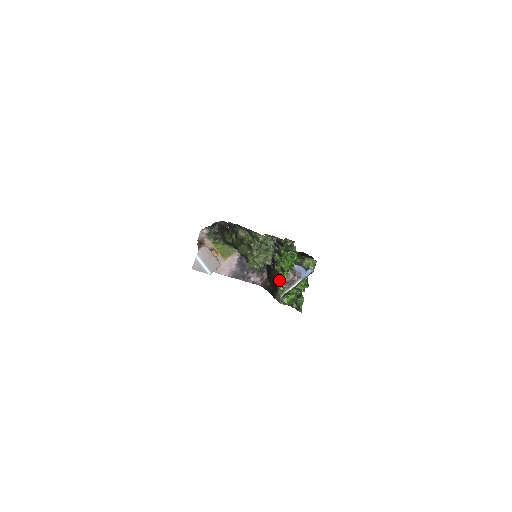
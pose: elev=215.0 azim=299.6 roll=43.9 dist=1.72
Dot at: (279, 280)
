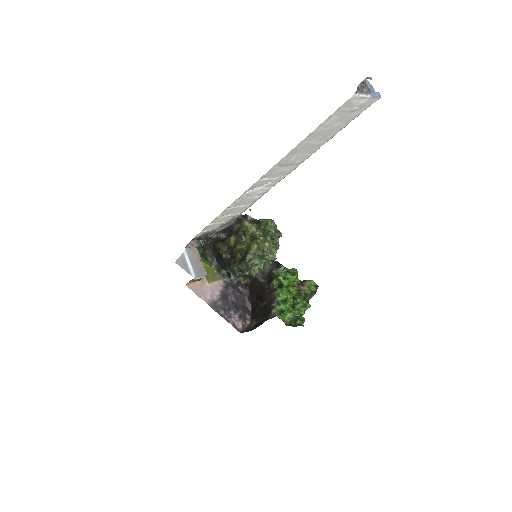
Dot at: (276, 295)
